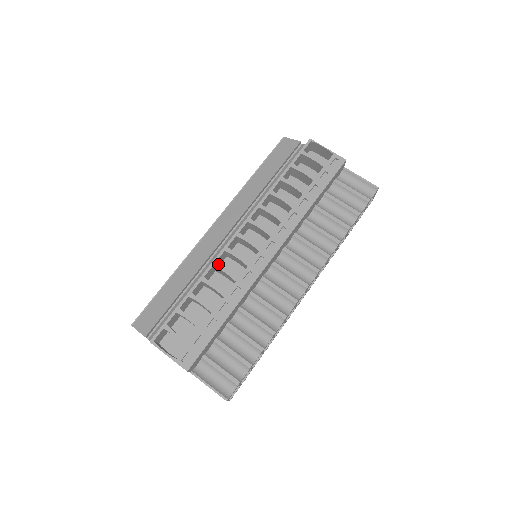
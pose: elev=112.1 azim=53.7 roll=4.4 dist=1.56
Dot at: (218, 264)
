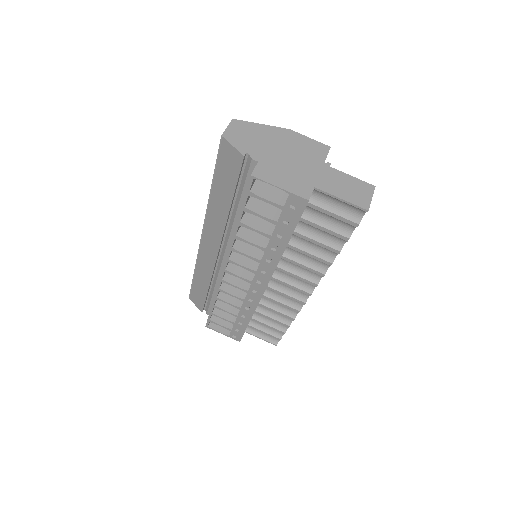
Dot at: (222, 290)
